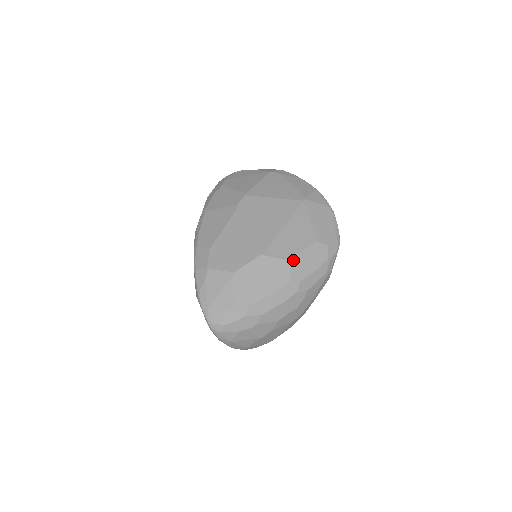
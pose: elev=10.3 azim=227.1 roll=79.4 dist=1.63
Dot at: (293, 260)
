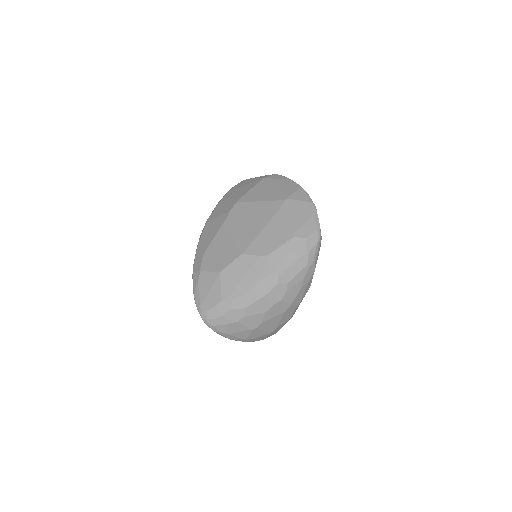
Dot at: (271, 256)
